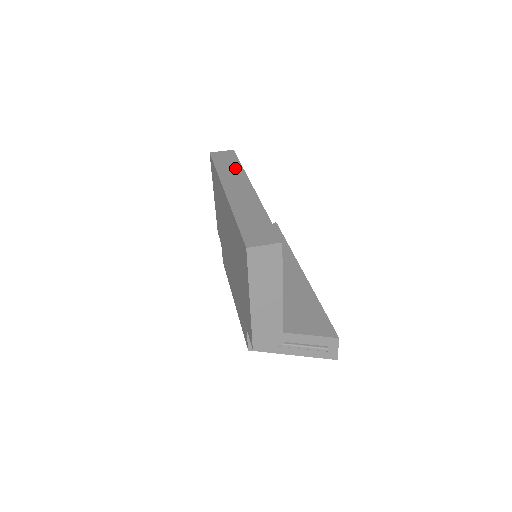
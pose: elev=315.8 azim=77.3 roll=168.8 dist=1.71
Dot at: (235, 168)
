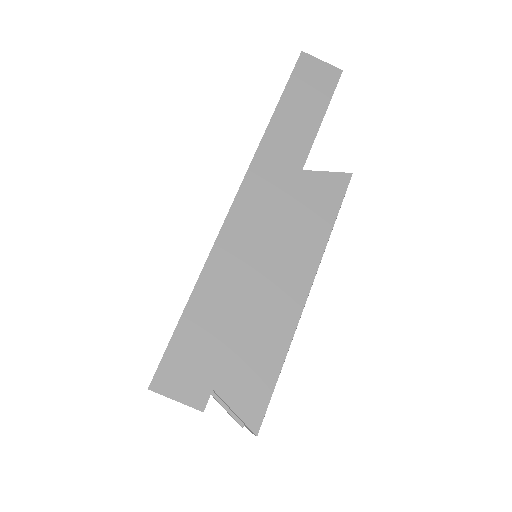
Dot at: (300, 137)
